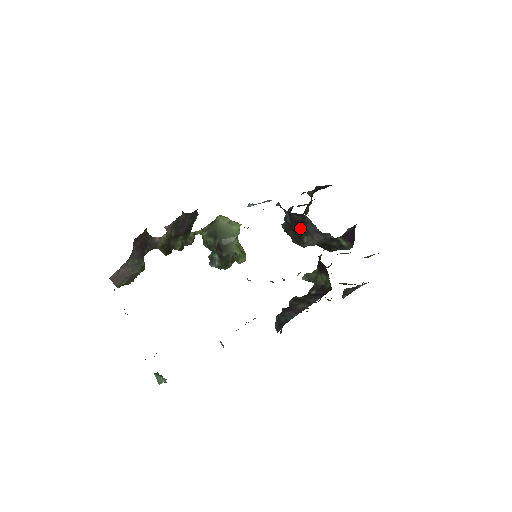
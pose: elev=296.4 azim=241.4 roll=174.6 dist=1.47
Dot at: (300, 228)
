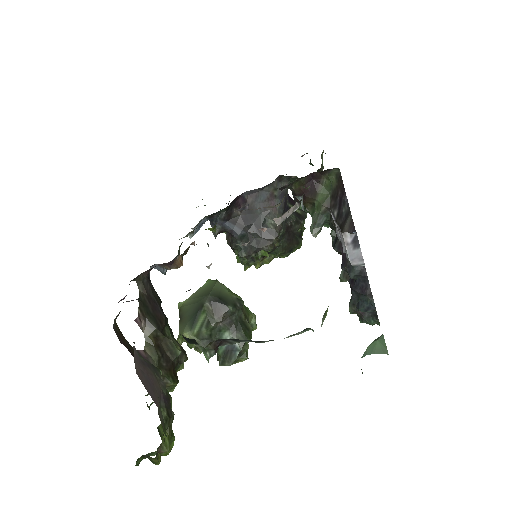
Dot at: (254, 222)
